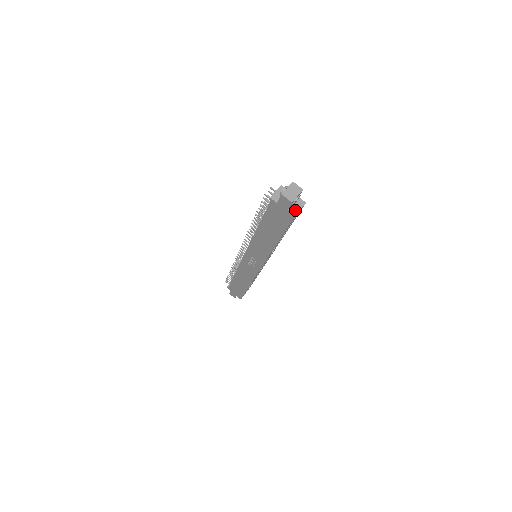
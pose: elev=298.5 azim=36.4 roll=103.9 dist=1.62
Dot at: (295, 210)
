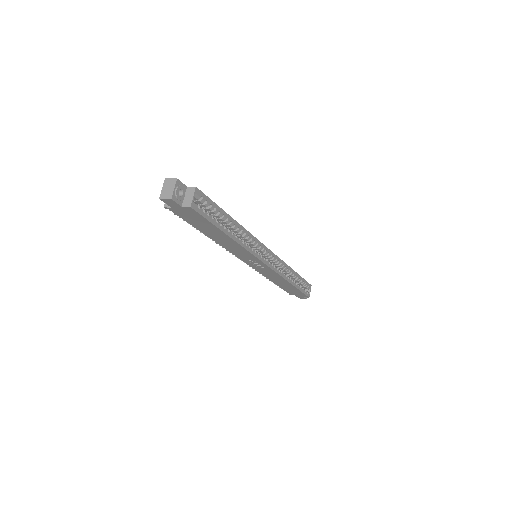
Dot at: (188, 202)
